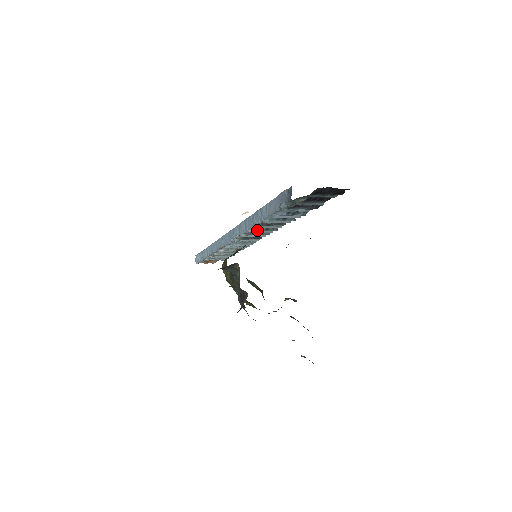
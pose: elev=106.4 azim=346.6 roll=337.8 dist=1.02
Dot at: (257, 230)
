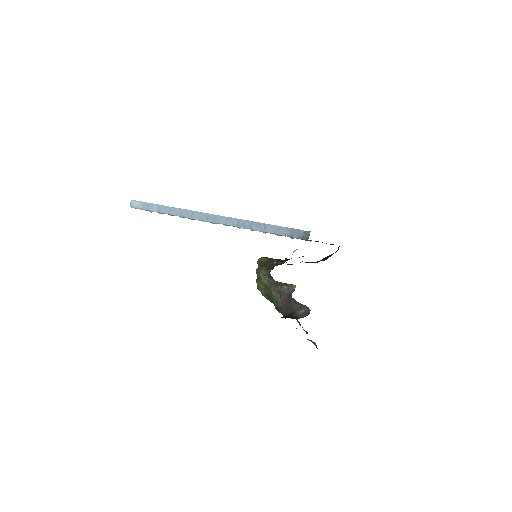
Dot at: occluded
